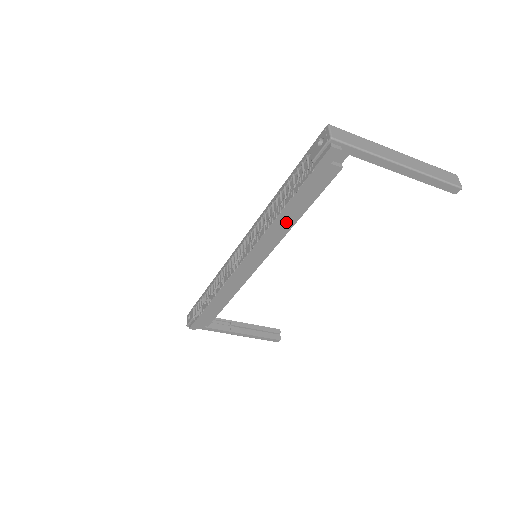
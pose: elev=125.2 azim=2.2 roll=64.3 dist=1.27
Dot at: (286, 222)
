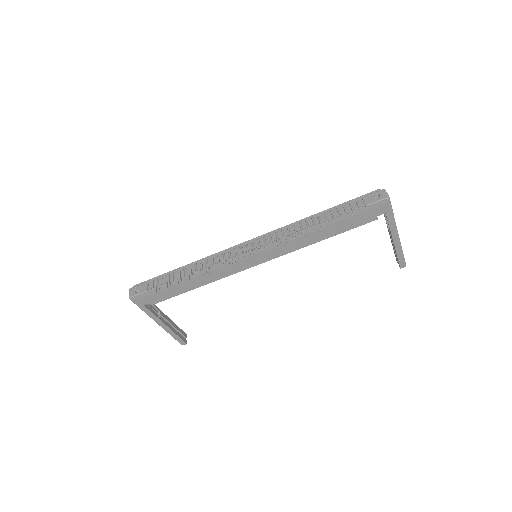
Dot at: (313, 238)
